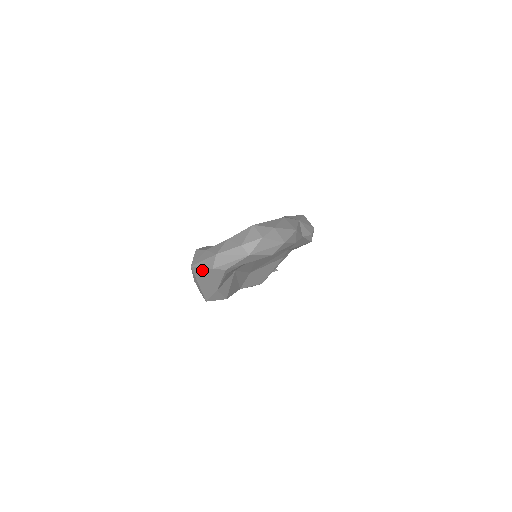
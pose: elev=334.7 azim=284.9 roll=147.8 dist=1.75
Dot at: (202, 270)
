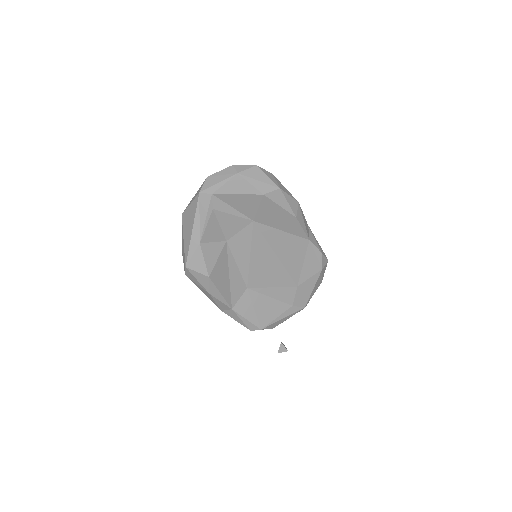
Dot at: (190, 207)
